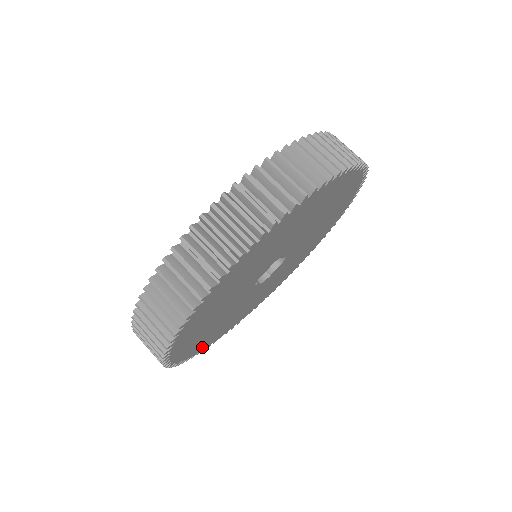
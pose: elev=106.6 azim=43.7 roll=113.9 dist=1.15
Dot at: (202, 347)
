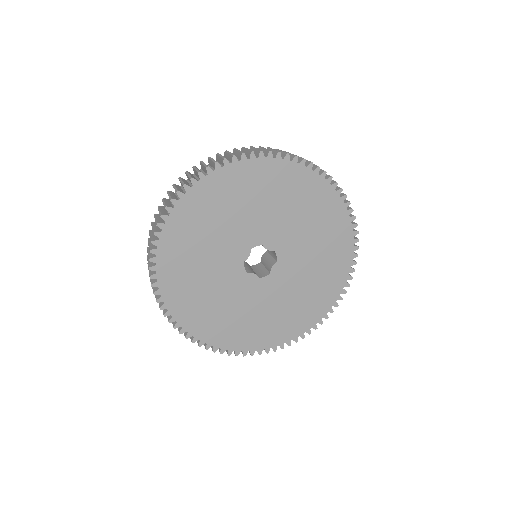
Dot at: (227, 343)
